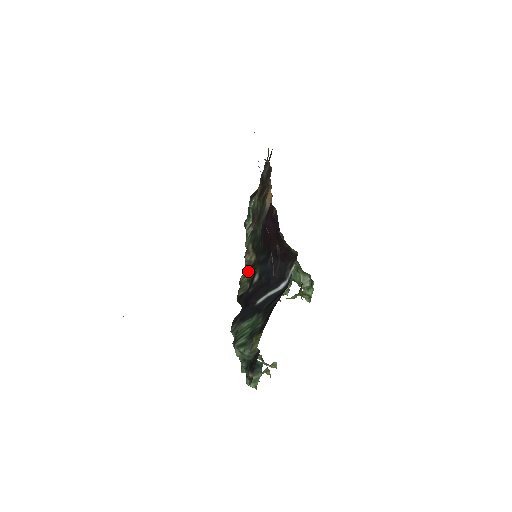
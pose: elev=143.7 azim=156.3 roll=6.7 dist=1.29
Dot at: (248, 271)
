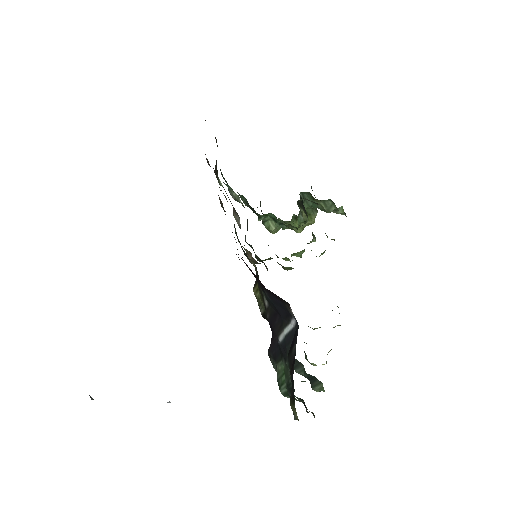
Dot at: (256, 282)
